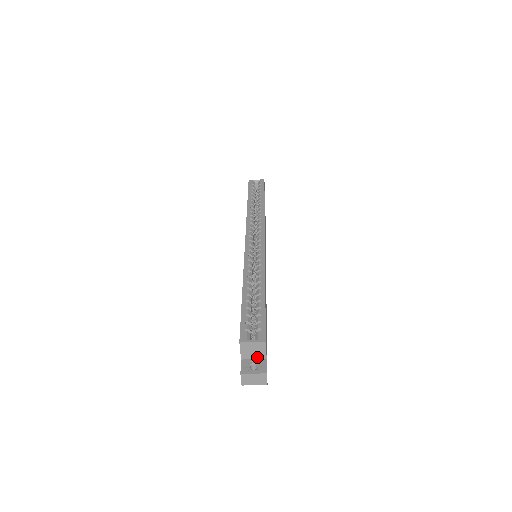
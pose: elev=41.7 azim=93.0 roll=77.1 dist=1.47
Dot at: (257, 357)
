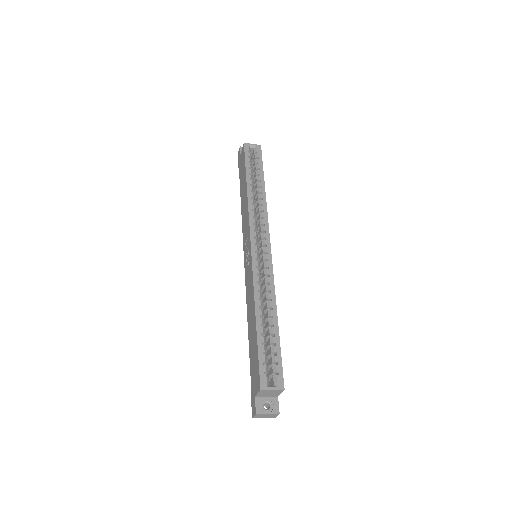
Dot at: (270, 396)
